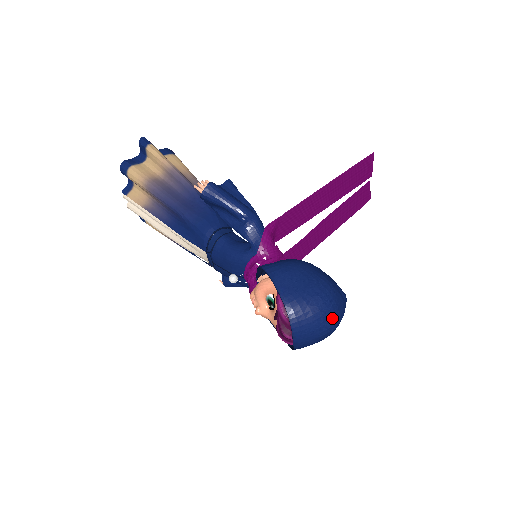
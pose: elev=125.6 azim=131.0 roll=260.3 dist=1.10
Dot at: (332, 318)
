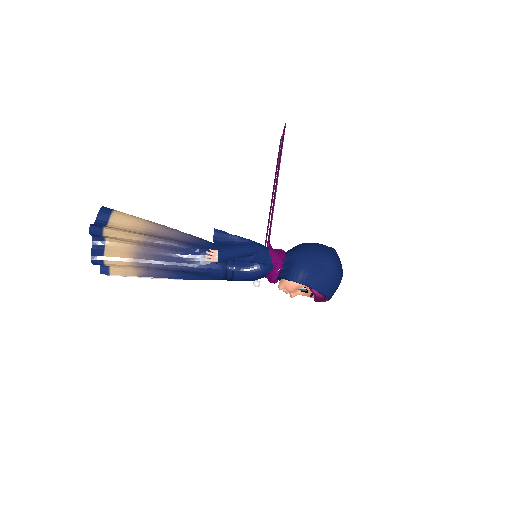
Dot at: (342, 274)
